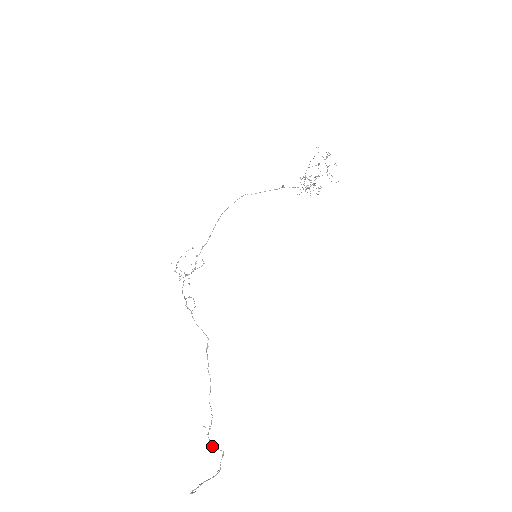
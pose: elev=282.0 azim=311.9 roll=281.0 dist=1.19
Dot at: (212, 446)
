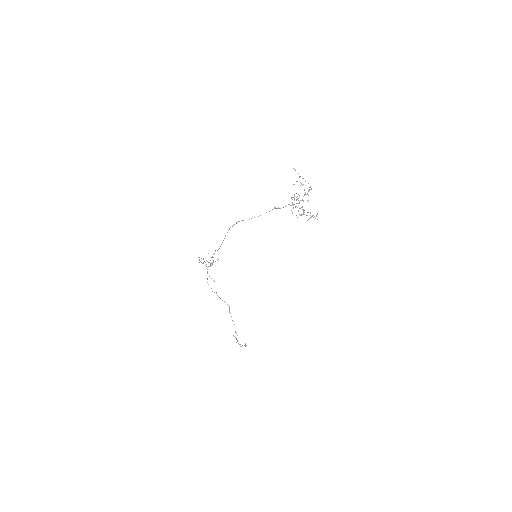
Dot at: (240, 346)
